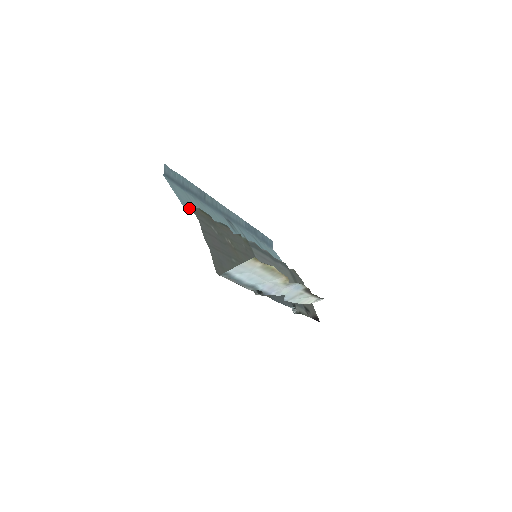
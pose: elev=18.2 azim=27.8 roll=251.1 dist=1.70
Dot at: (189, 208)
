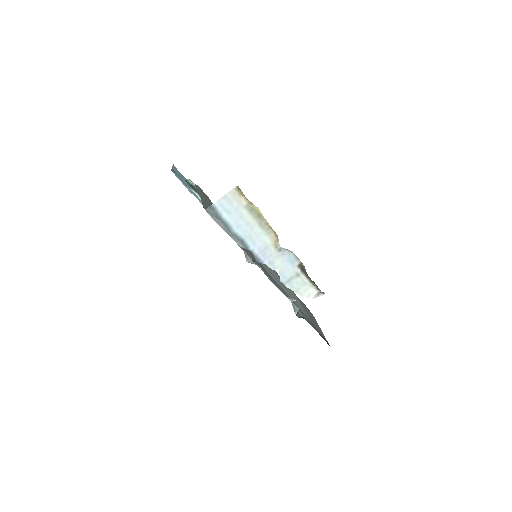
Dot at: (189, 183)
